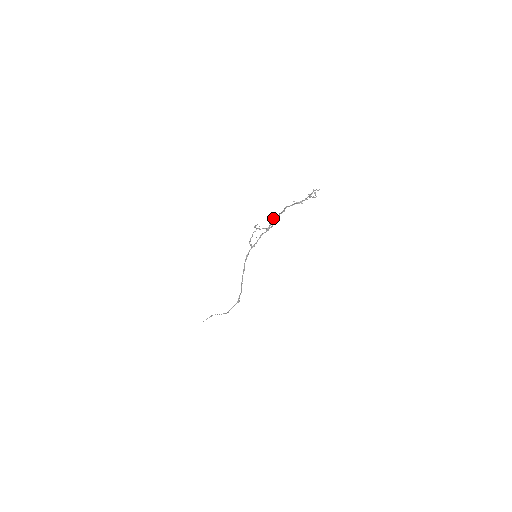
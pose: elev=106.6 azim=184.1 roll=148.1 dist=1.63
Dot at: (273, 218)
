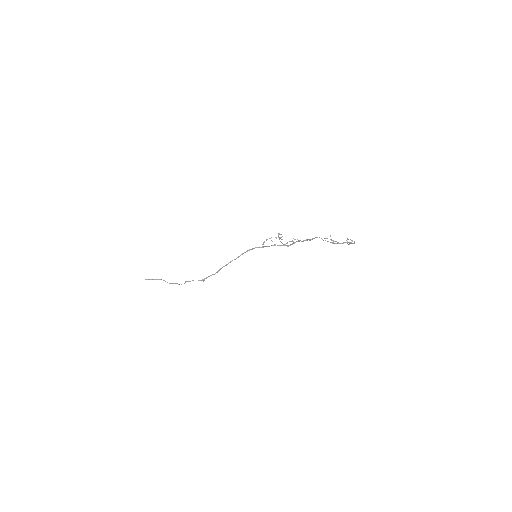
Dot at: occluded
